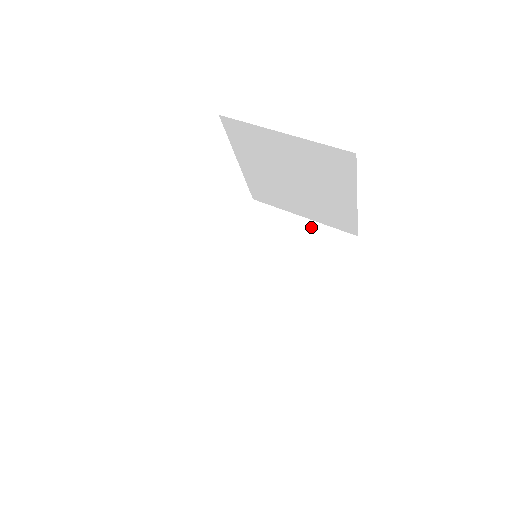
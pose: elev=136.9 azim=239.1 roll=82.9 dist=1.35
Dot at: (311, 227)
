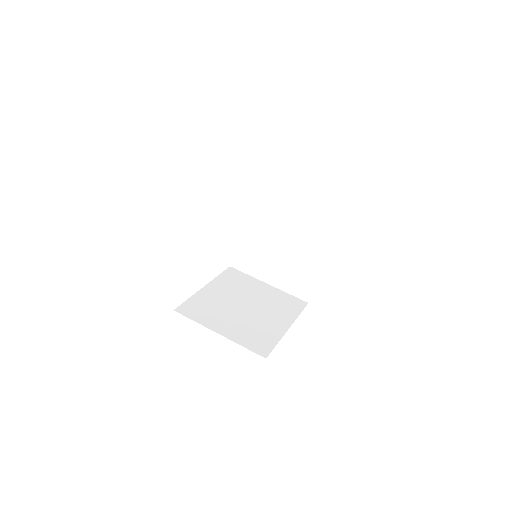
Dot at: (301, 189)
